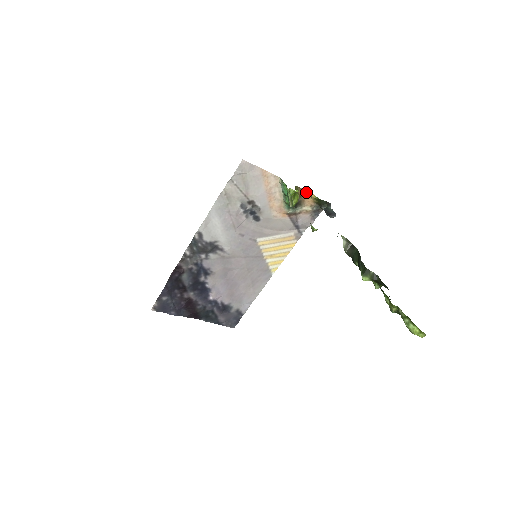
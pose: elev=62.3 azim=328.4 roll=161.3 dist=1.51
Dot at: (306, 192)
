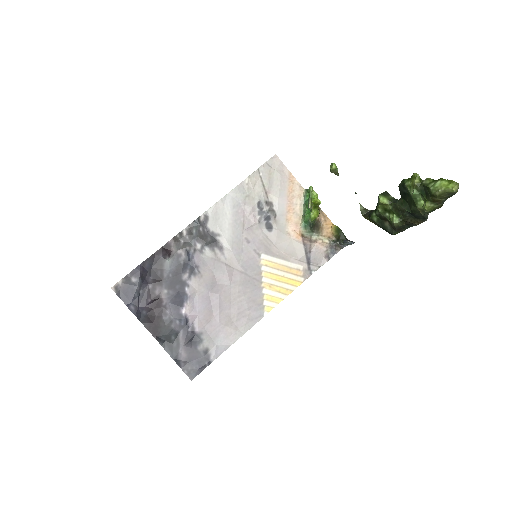
Dot at: (327, 219)
